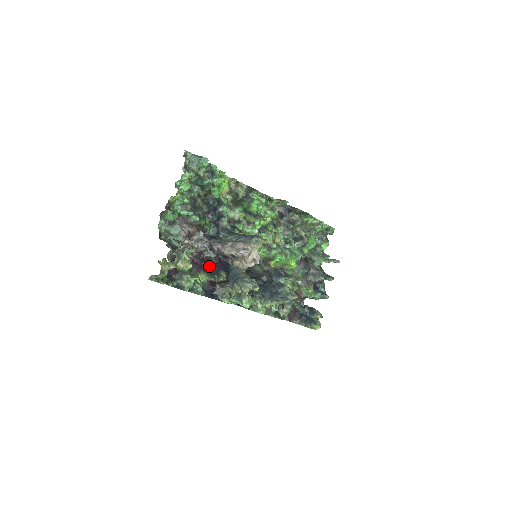
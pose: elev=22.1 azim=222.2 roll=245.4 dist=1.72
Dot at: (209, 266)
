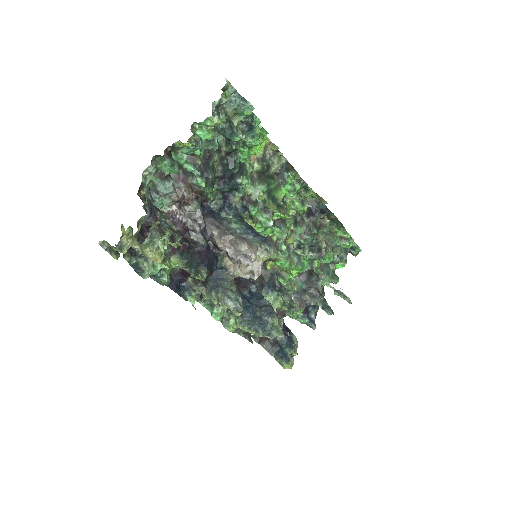
Dot at: (190, 251)
